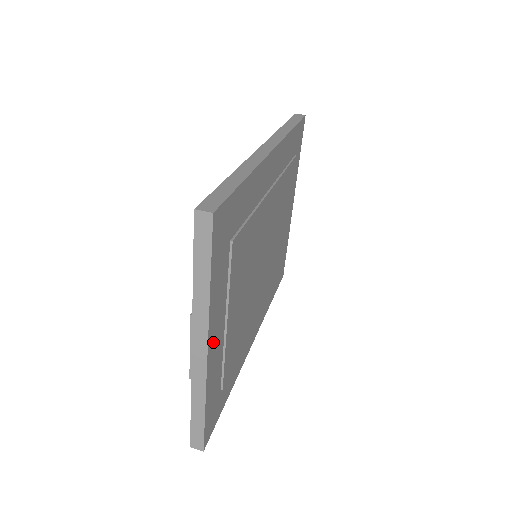
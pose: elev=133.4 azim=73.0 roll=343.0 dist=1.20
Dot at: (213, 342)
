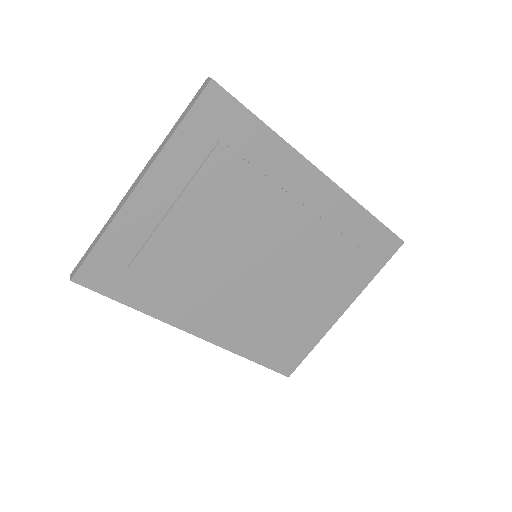
Dot at: (149, 191)
